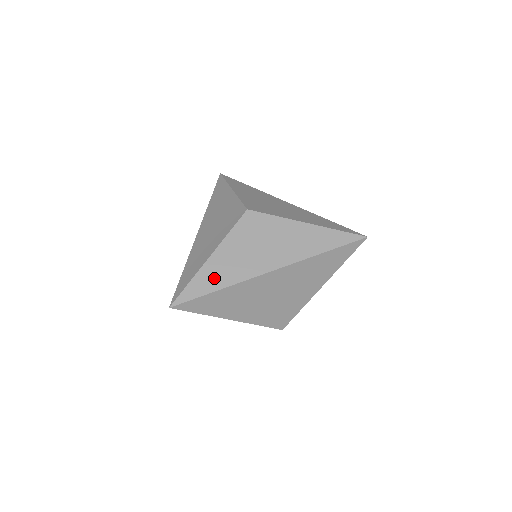
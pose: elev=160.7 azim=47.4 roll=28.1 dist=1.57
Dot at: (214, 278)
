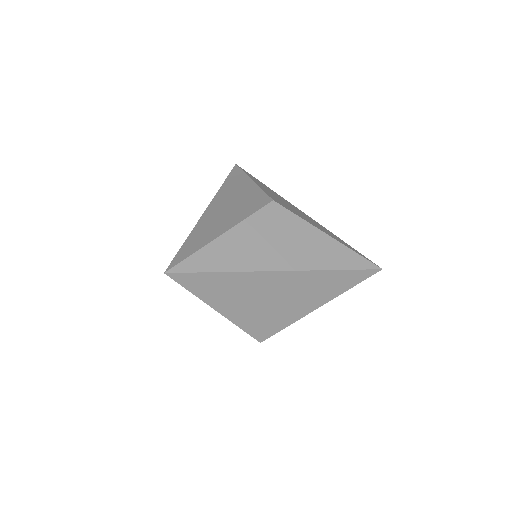
Dot at: (222, 258)
